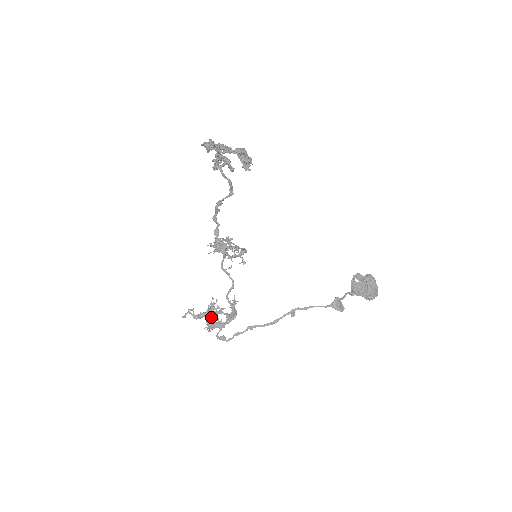
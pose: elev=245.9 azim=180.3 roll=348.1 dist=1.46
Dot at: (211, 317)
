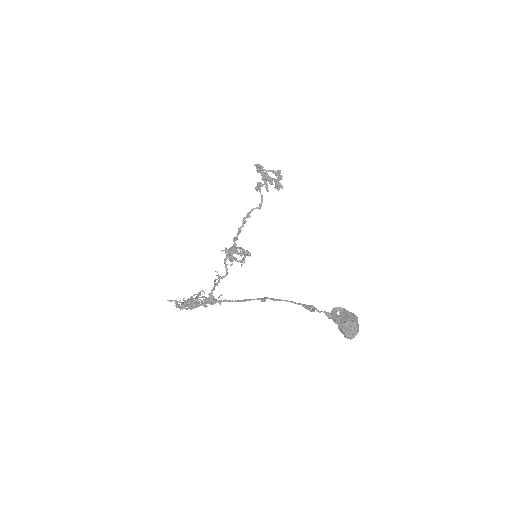
Dot at: (191, 308)
